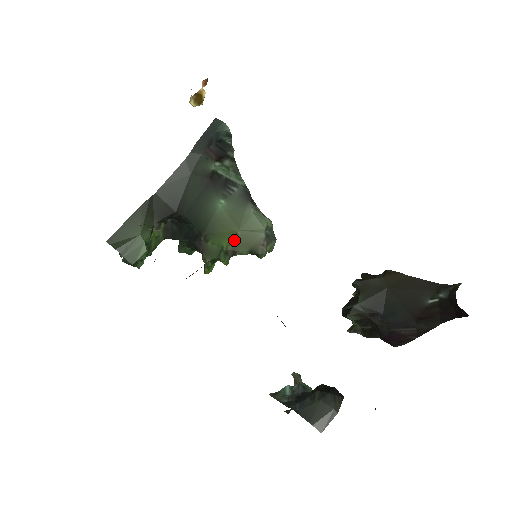
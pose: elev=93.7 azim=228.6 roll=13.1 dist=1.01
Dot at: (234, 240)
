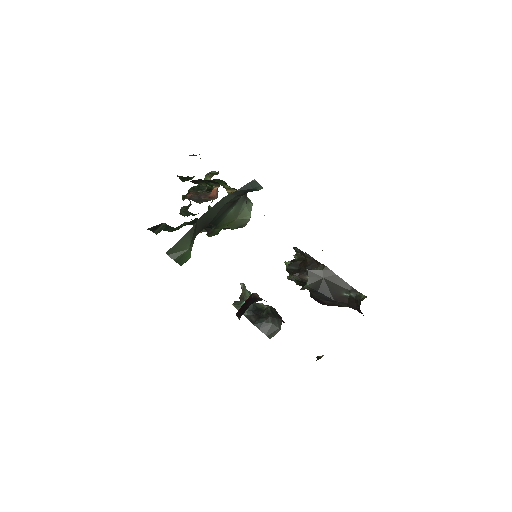
Dot at: (231, 224)
